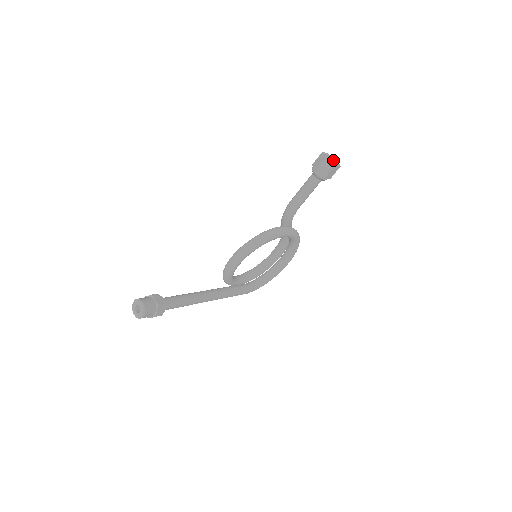
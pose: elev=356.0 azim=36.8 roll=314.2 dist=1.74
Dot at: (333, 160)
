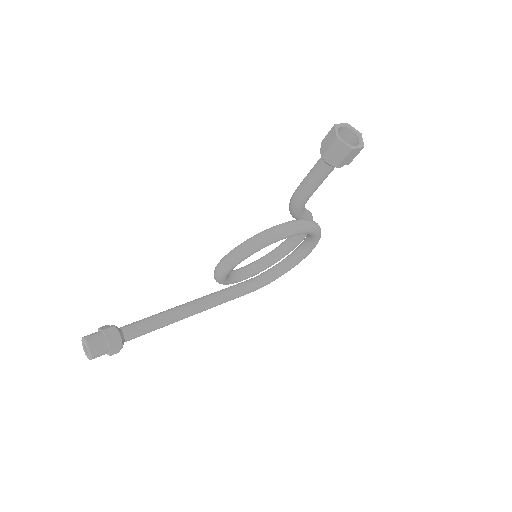
Dot at: (354, 134)
